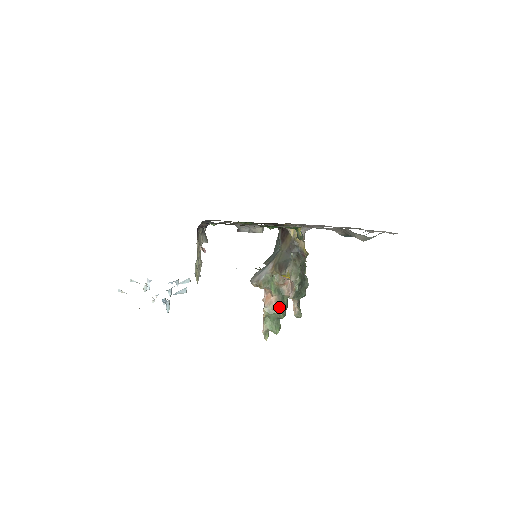
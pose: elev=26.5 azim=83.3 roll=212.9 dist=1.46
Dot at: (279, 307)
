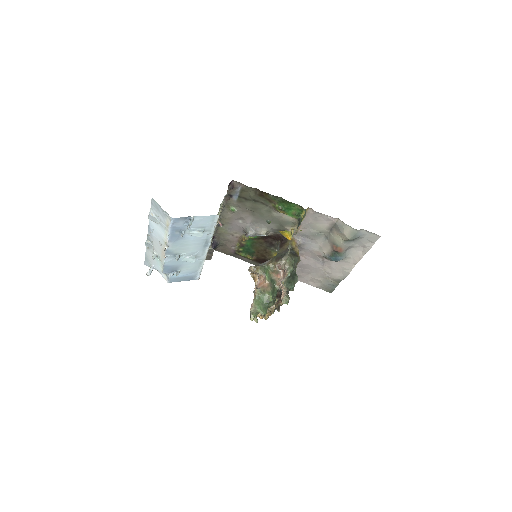
Dot at: (270, 291)
